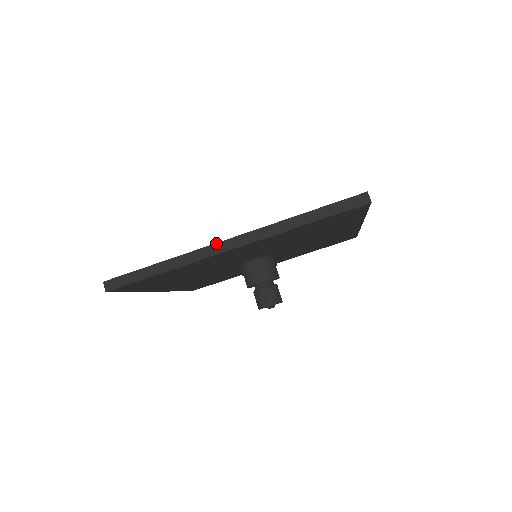
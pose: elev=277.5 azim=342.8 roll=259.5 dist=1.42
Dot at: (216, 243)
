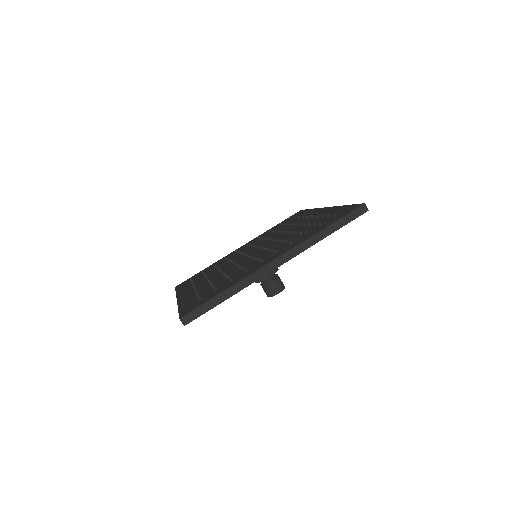
Dot at: (266, 265)
